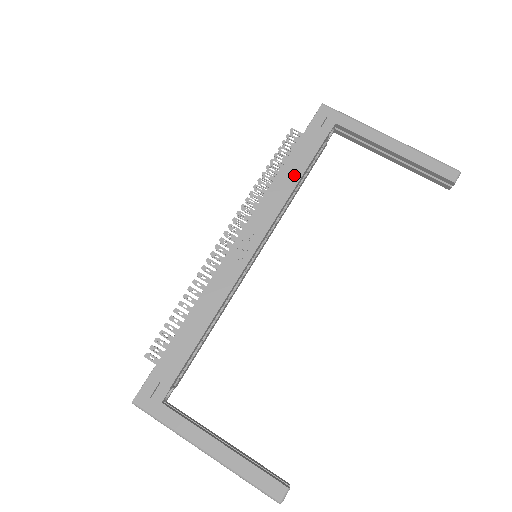
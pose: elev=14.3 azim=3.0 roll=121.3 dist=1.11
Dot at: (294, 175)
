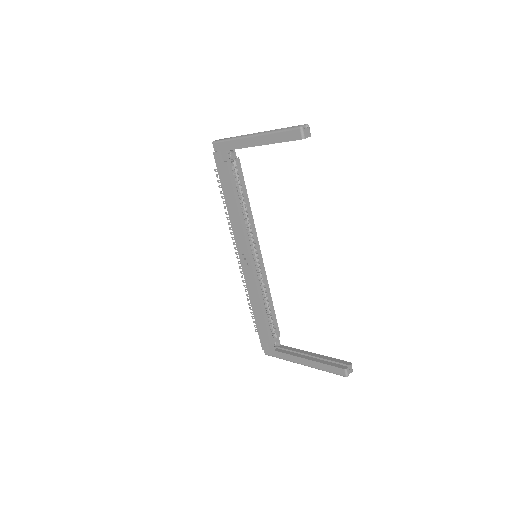
Dot at: (233, 203)
